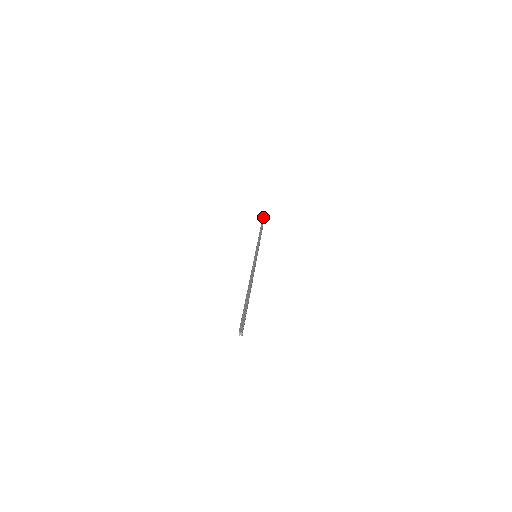
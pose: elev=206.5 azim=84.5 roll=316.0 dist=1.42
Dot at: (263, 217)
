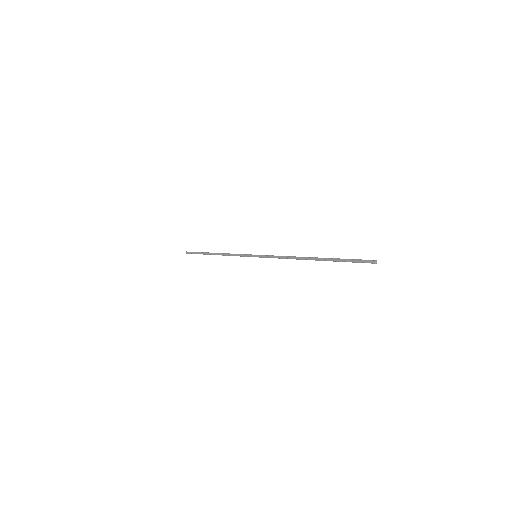
Dot at: occluded
